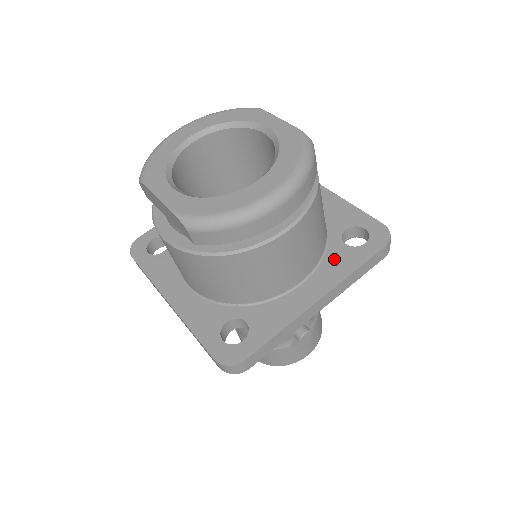
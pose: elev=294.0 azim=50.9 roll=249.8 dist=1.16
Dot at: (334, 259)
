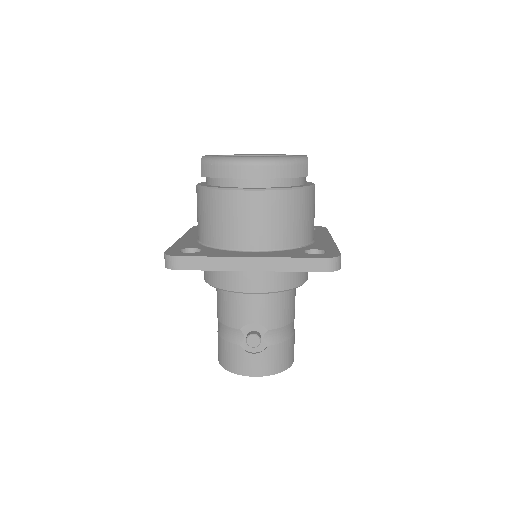
Dot at: (287, 252)
